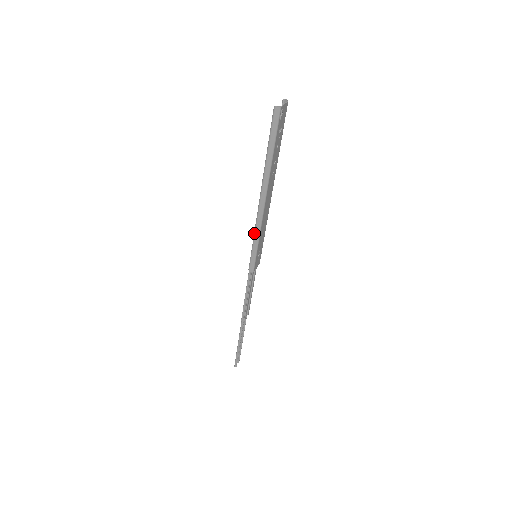
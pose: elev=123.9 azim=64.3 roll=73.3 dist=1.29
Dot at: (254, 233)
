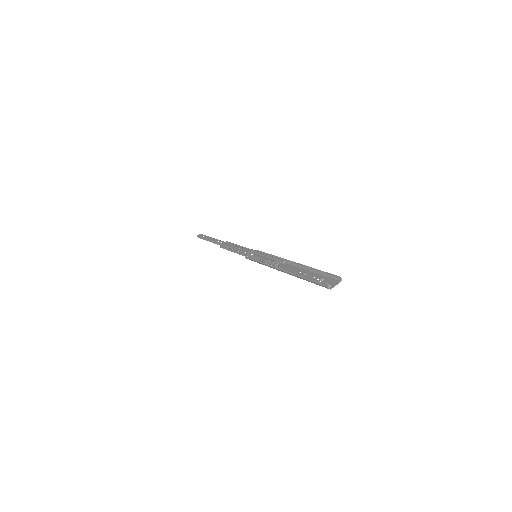
Dot at: (264, 263)
